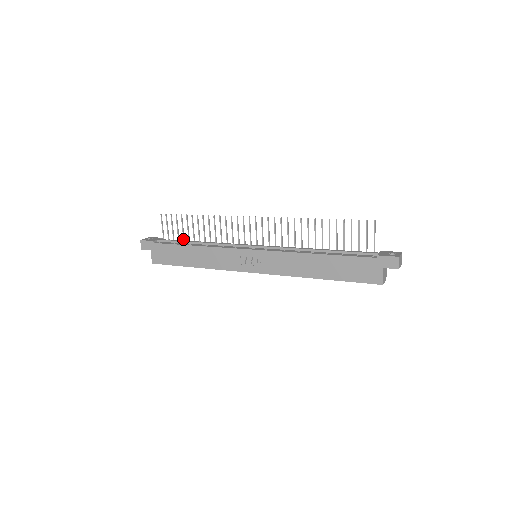
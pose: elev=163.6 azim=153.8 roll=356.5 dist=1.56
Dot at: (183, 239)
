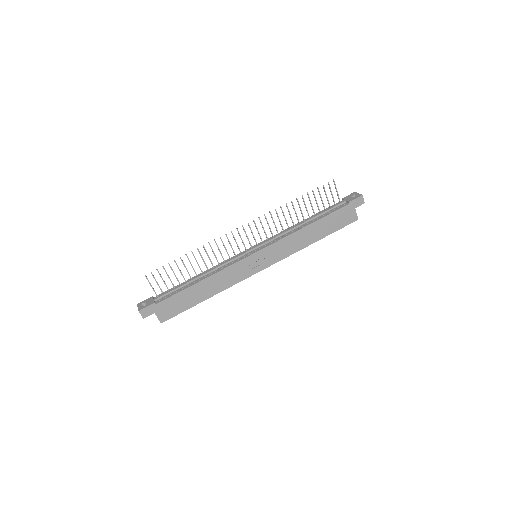
Dot at: (179, 283)
